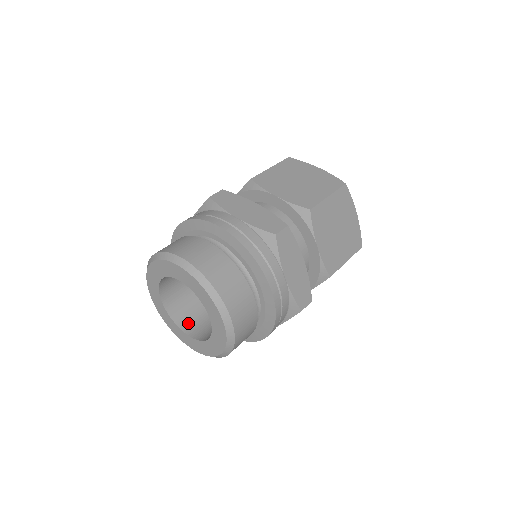
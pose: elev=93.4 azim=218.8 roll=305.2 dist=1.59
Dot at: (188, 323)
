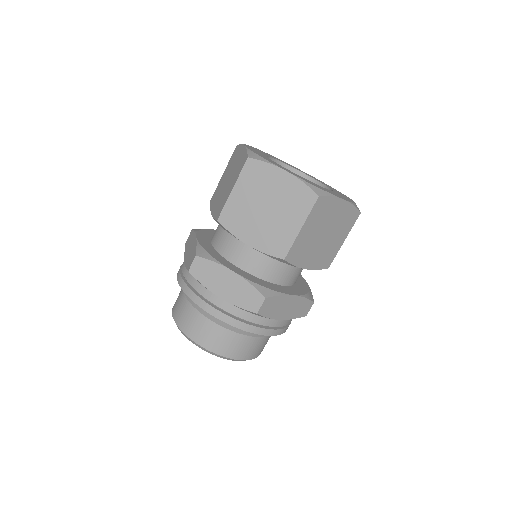
Dot at: occluded
